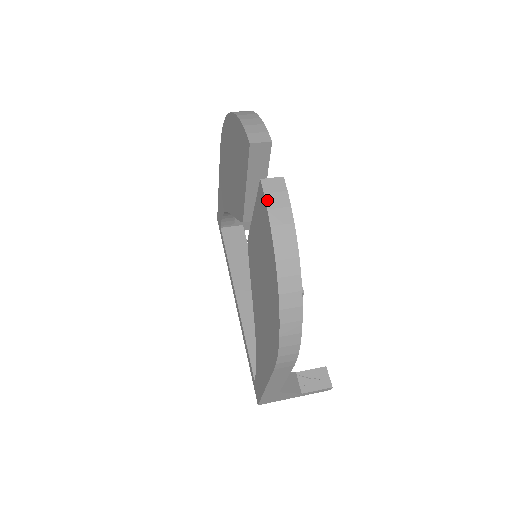
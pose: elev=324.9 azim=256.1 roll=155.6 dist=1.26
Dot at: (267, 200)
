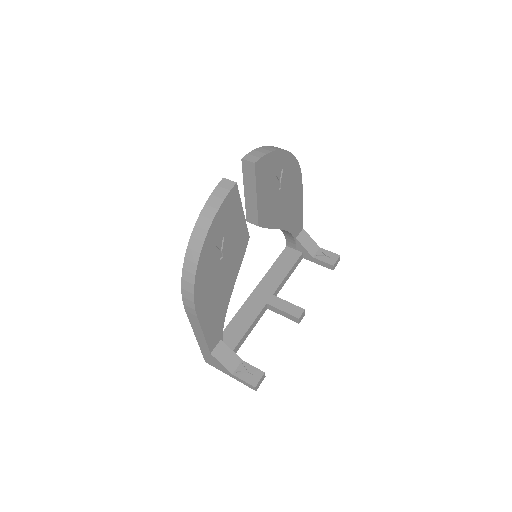
Dot at: (215, 190)
